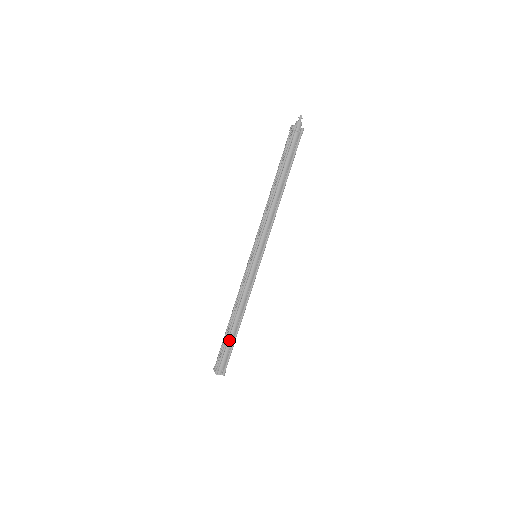
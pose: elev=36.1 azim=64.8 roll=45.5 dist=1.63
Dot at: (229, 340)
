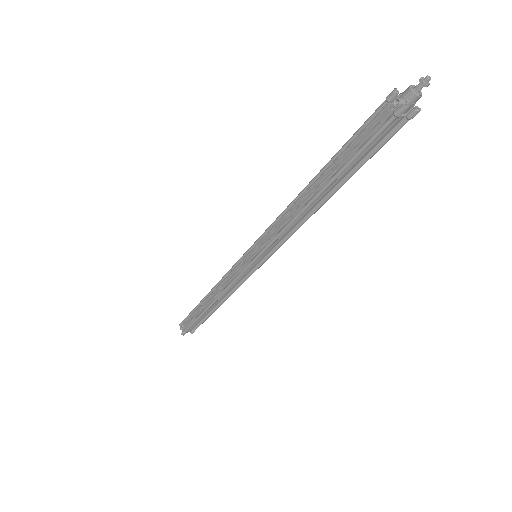
Dot at: (202, 316)
